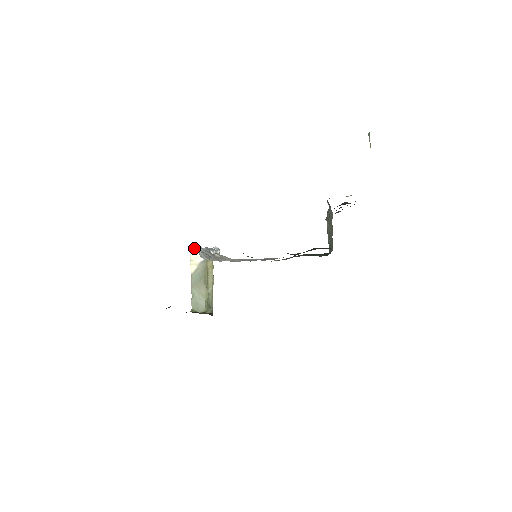
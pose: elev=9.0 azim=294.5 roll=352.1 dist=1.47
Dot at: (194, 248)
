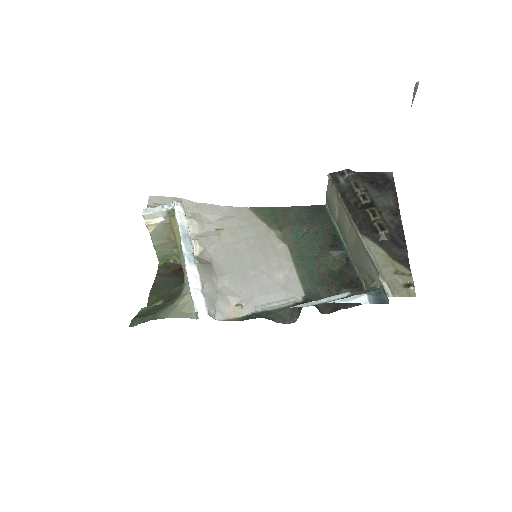
Dot at: (203, 311)
